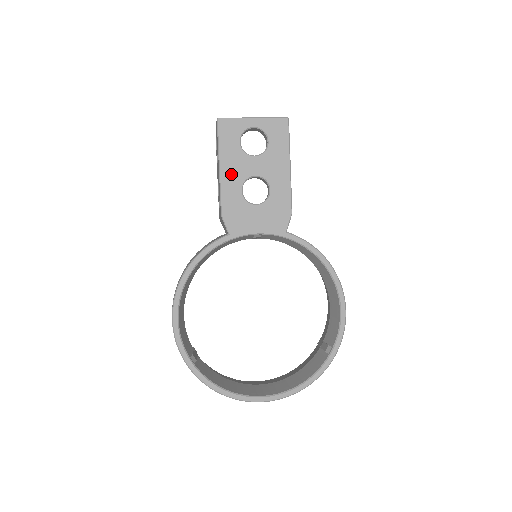
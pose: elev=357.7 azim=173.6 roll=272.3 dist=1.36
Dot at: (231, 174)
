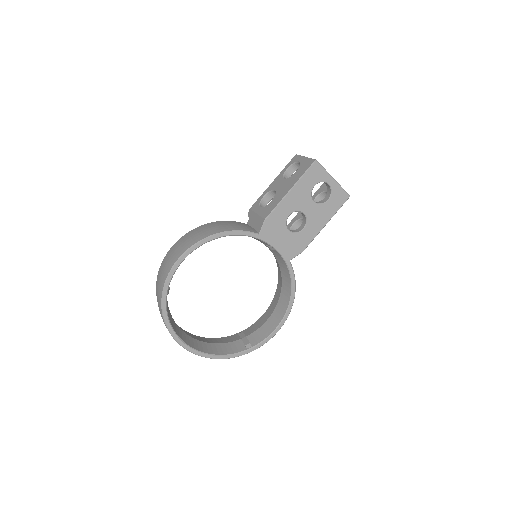
Dot at: (293, 200)
